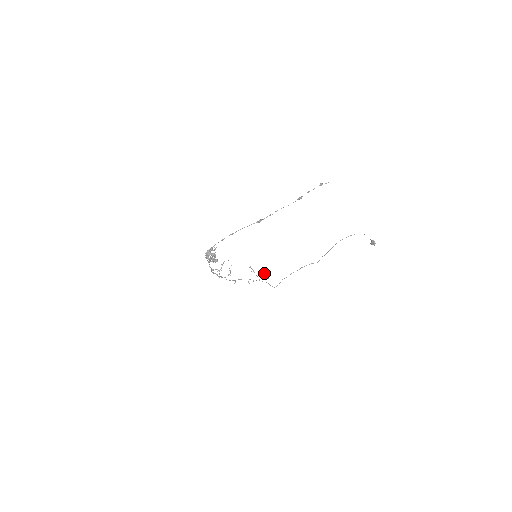
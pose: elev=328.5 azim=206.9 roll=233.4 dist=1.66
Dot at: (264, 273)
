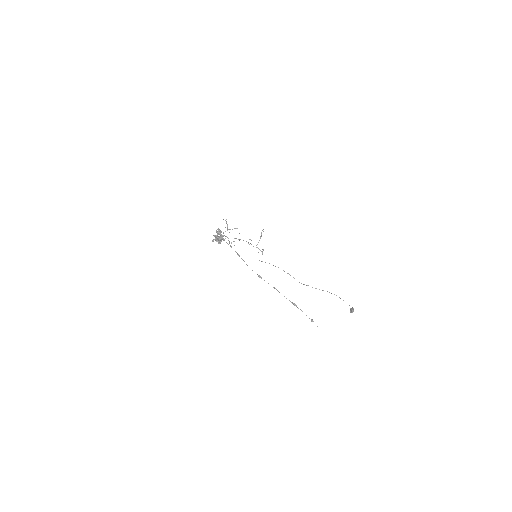
Dot at: (263, 249)
